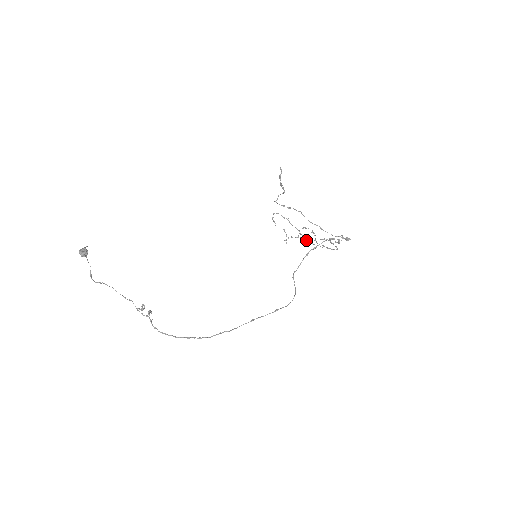
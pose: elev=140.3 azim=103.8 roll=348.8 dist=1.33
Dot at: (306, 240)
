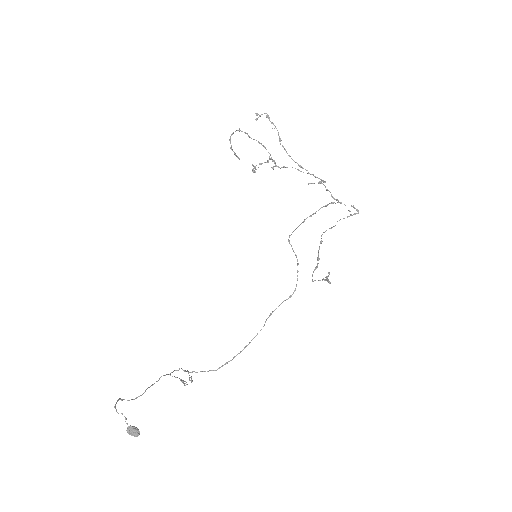
Dot at: occluded
